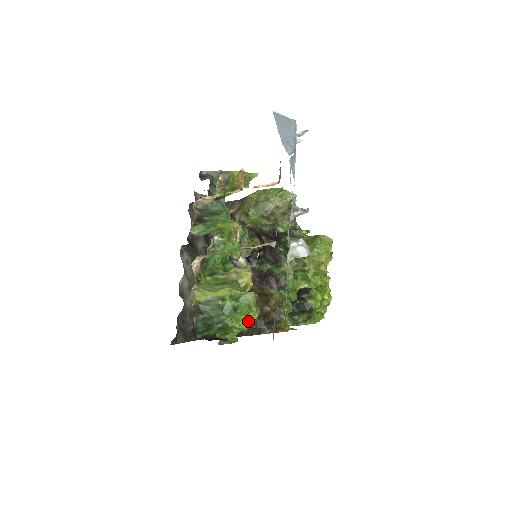
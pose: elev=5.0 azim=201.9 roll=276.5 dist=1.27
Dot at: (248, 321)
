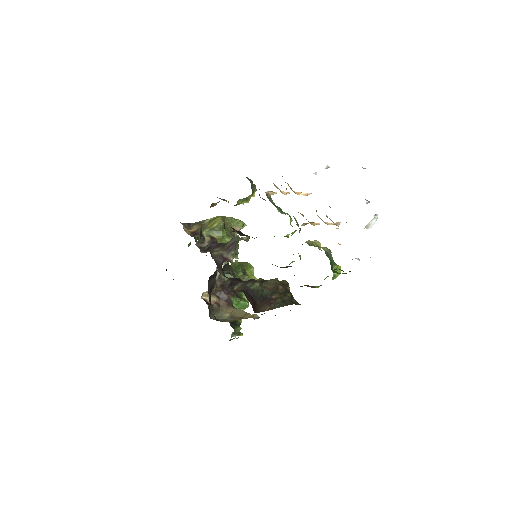
Dot at: (340, 270)
